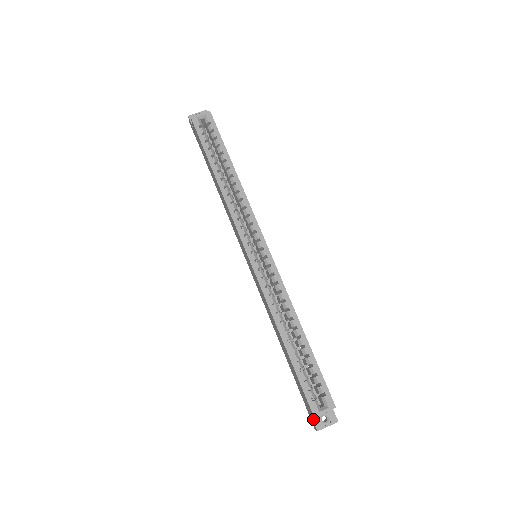
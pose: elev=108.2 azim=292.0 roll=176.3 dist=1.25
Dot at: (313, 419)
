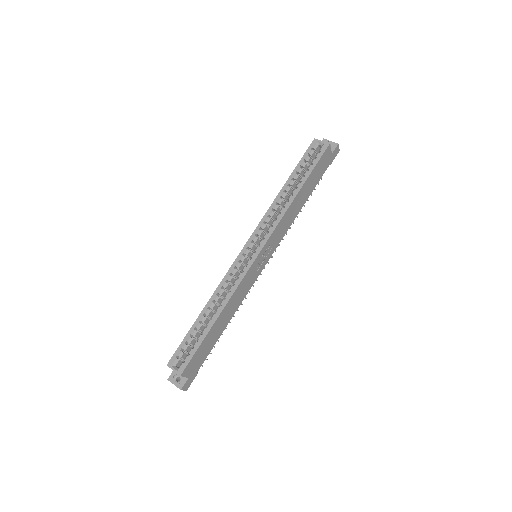
Dot at: (173, 371)
